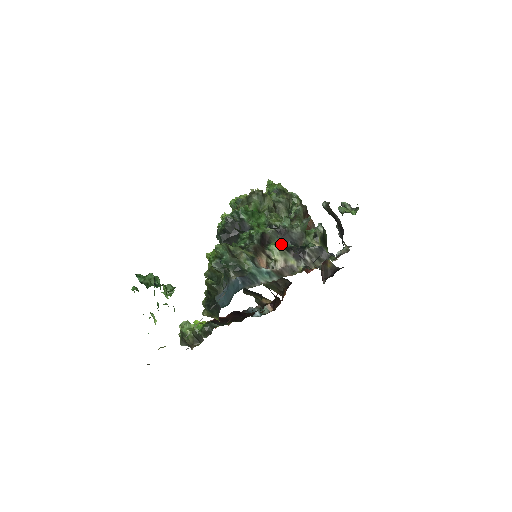
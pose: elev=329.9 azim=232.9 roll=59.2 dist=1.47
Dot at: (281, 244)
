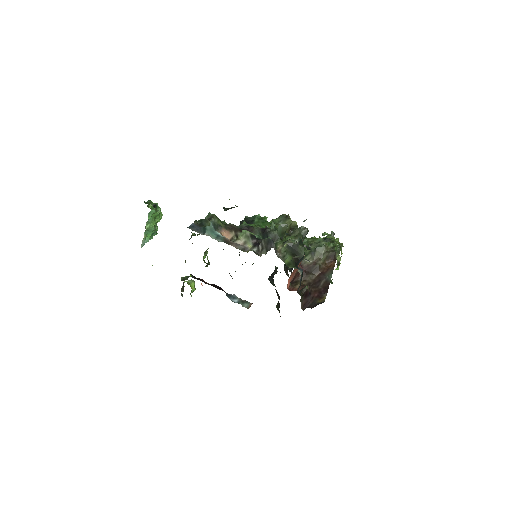
Dot at: occluded
